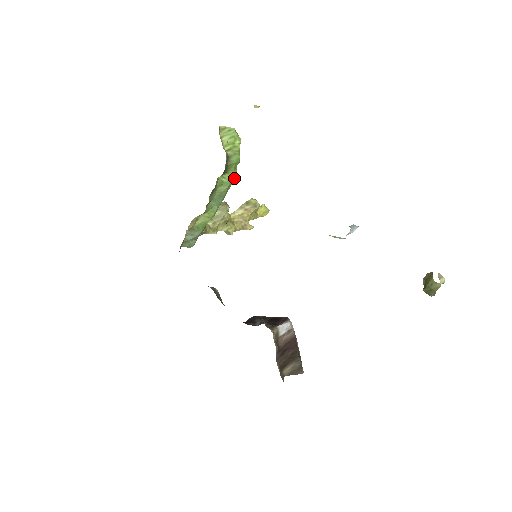
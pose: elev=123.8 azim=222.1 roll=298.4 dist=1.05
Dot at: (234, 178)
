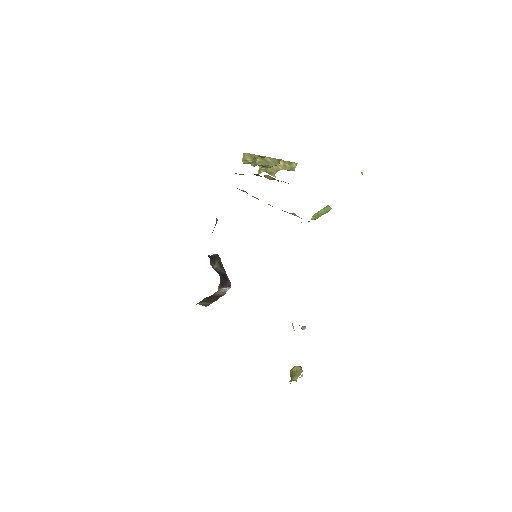
Dot at: occluded
